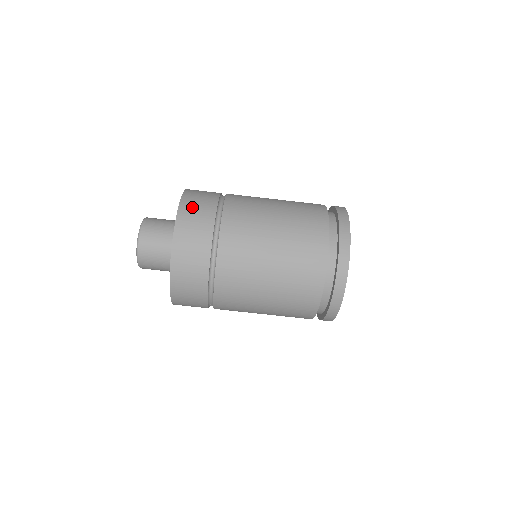
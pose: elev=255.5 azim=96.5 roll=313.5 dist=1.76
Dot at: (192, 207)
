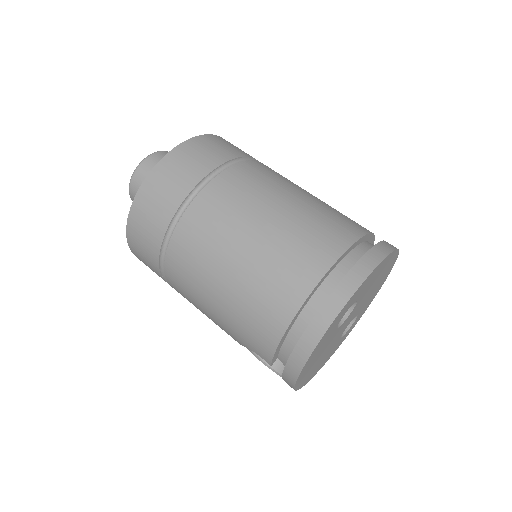
Dot at: occluded
